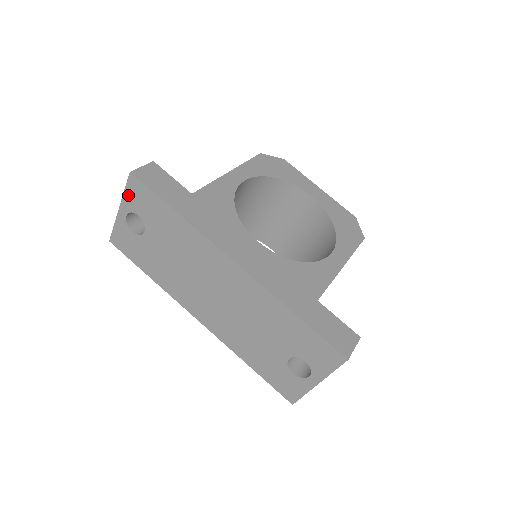
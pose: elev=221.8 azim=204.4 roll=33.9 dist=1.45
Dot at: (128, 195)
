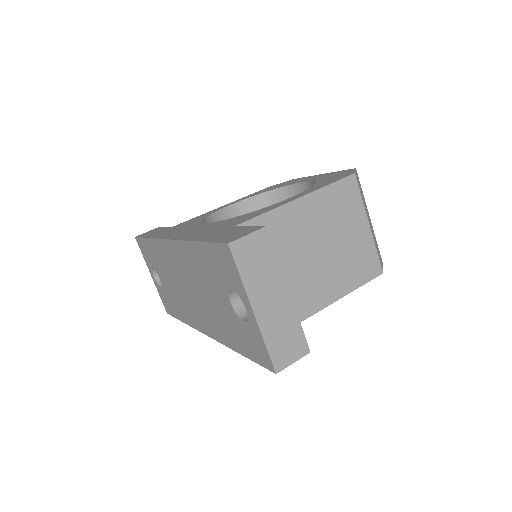
Dot at: (144, 257)
